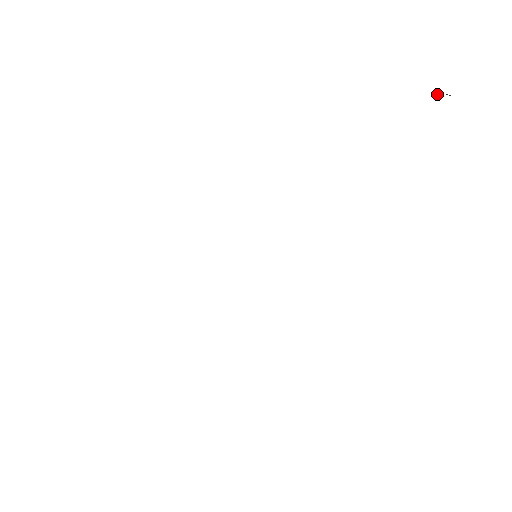
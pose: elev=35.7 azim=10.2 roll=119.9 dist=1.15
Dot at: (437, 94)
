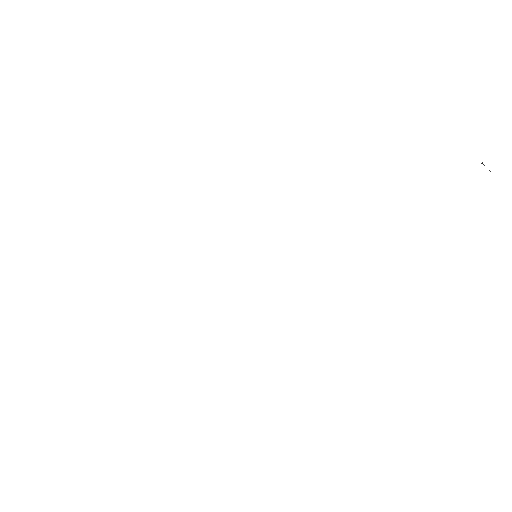
Dot at: (481, 163)
